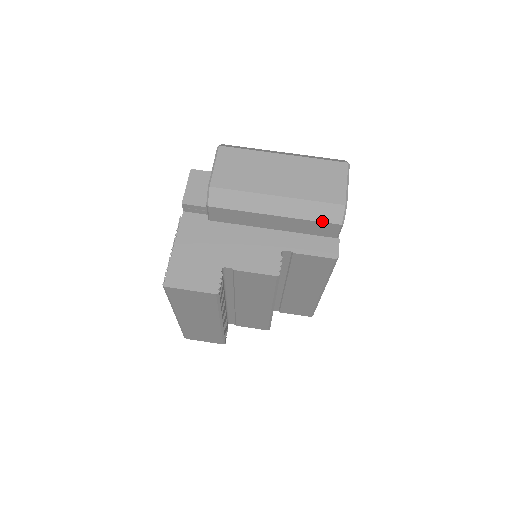
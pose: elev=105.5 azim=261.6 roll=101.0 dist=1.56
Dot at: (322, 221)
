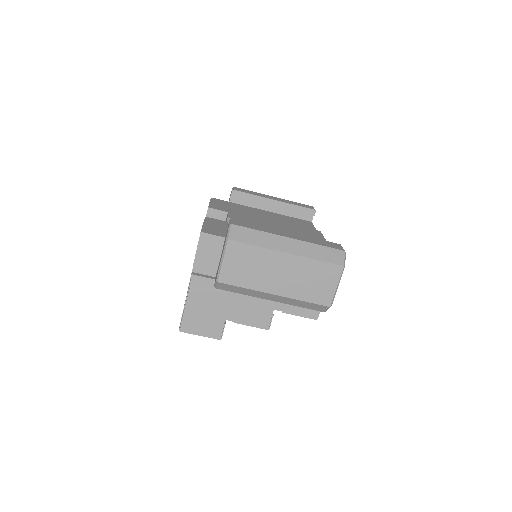
Dot at: occluded
